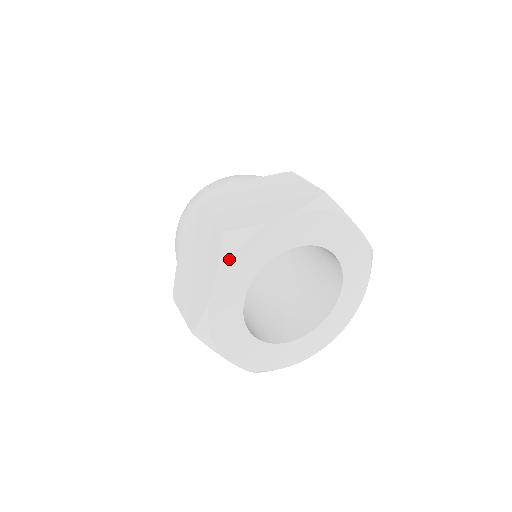
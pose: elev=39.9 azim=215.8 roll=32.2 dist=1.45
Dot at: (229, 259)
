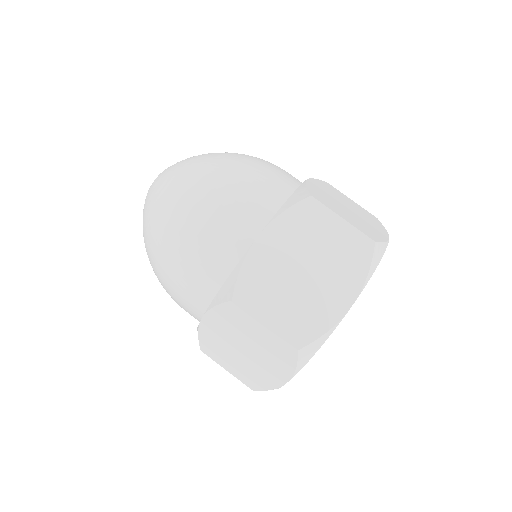
Dot at: (306, 363)
